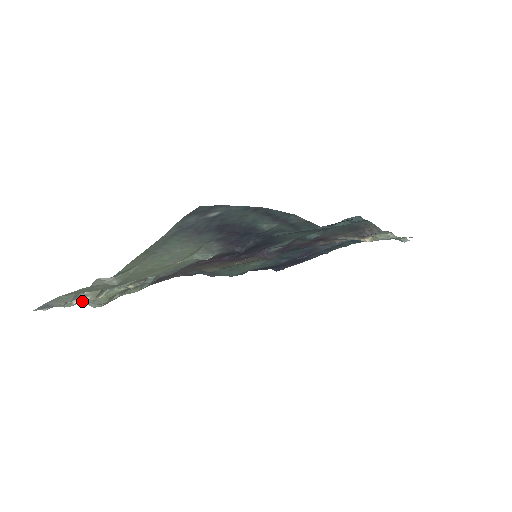
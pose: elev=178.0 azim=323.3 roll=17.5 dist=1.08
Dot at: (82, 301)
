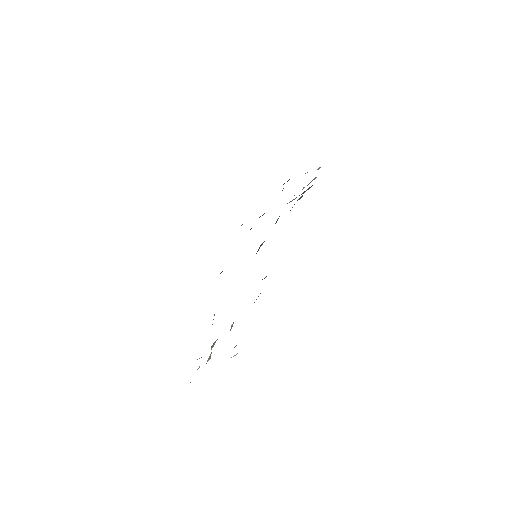
Dot at: occluded
